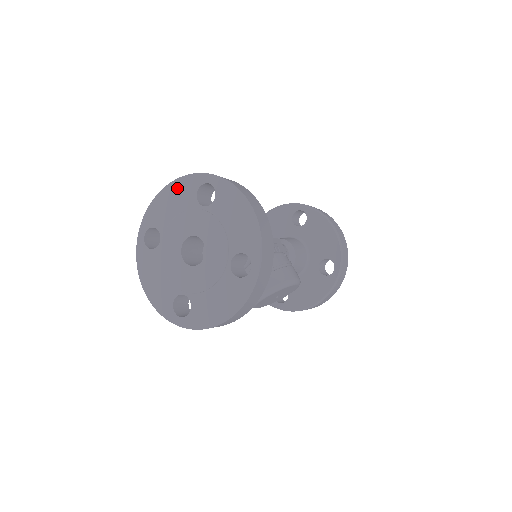
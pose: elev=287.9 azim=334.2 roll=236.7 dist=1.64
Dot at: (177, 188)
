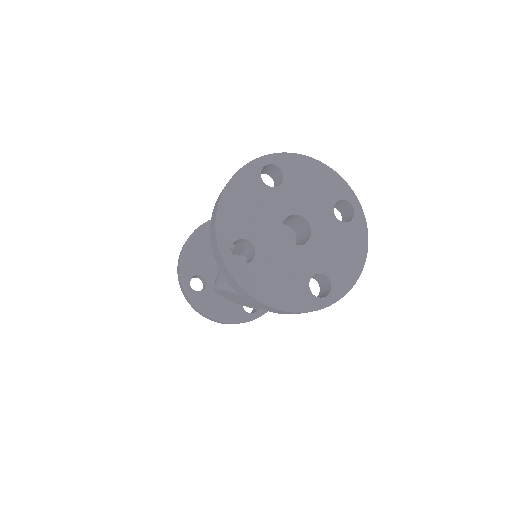
Dot at: (329, 176)
